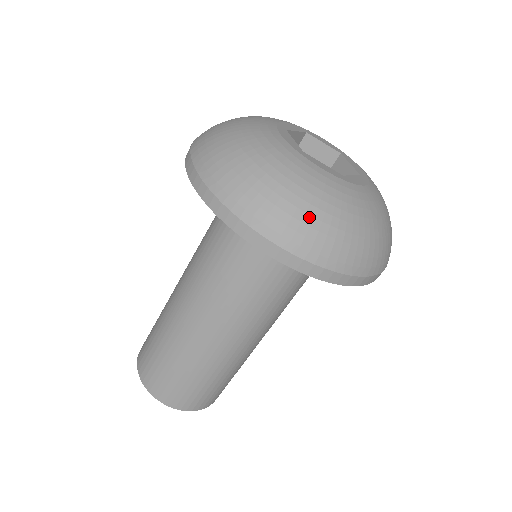
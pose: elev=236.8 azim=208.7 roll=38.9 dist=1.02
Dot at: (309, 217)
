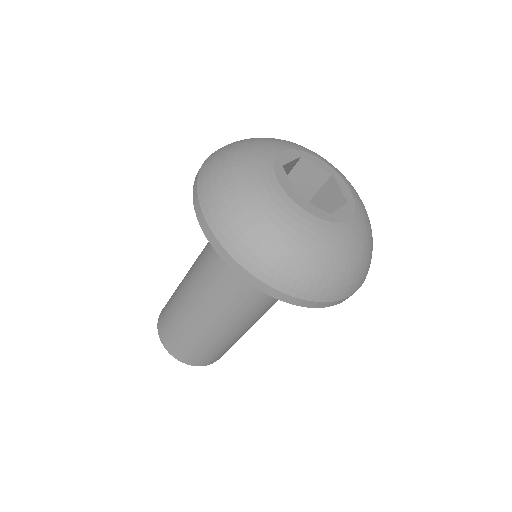
Dot at: (299, 265)
